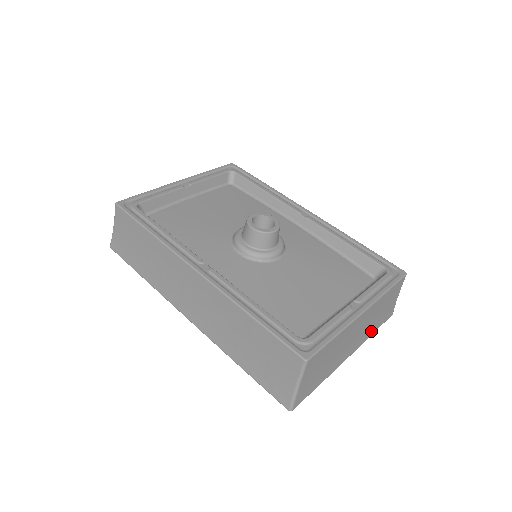
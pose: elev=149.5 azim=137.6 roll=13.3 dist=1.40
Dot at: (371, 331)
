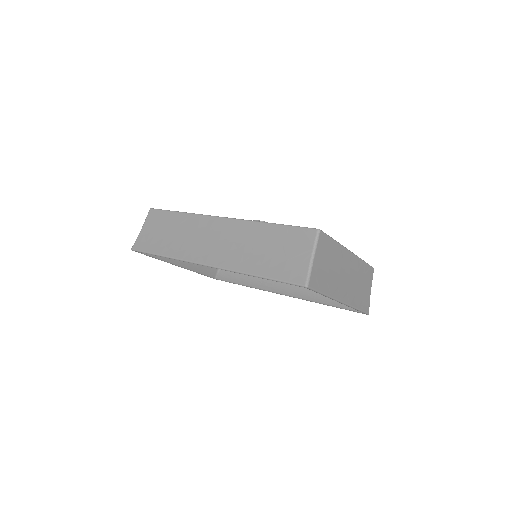
Dot at: (356, 301)
